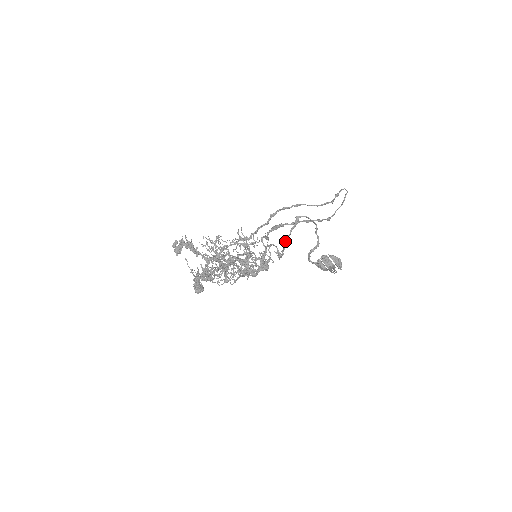
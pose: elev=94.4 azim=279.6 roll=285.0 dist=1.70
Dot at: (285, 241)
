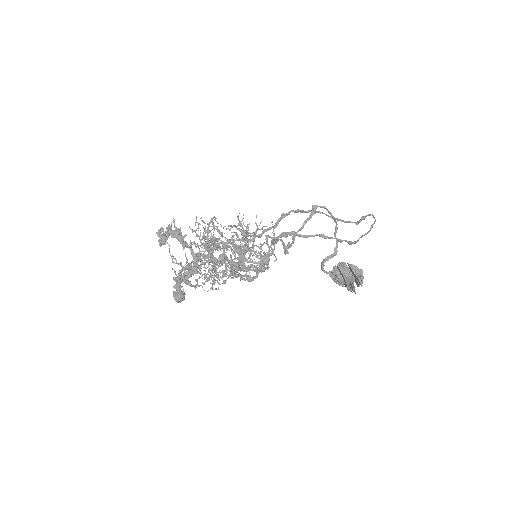
Dot at: (295, 235)
